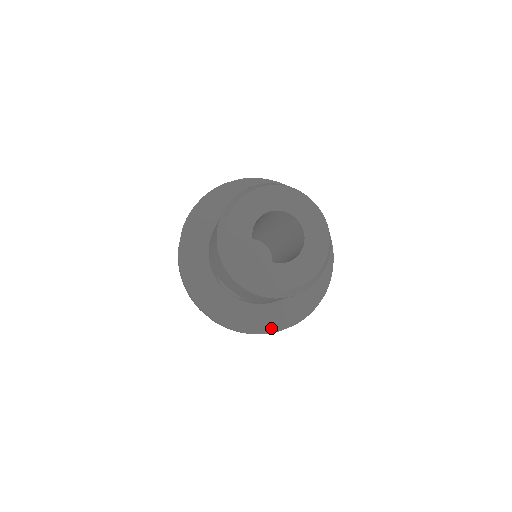
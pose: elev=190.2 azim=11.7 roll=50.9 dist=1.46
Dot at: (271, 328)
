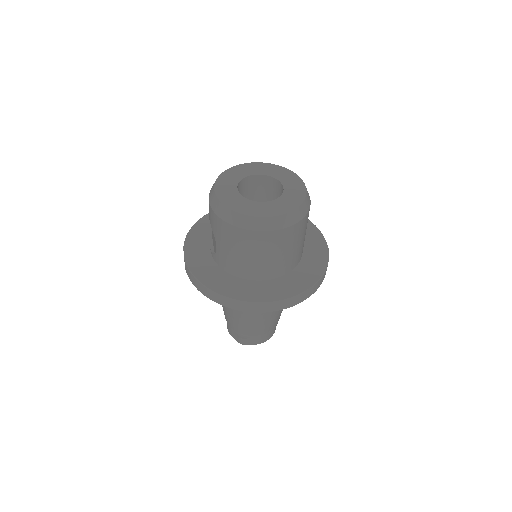
Dot at: (218, 289)
